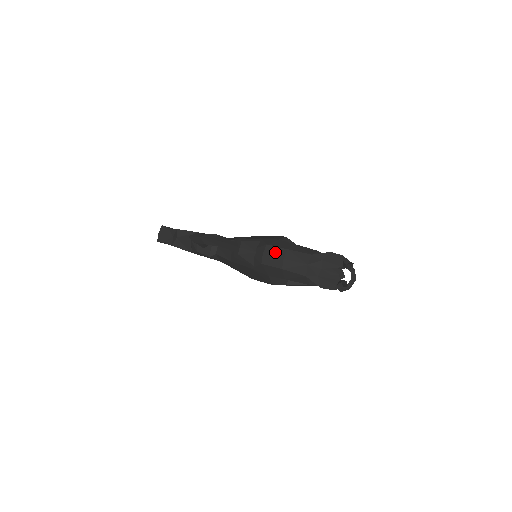
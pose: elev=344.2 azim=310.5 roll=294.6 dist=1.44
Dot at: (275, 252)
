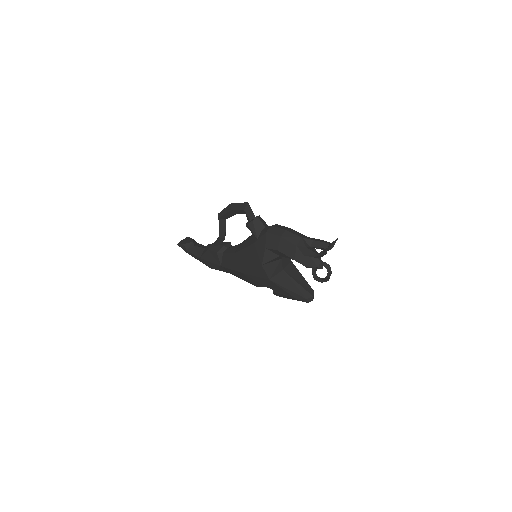
Dot at: (281, 227)
